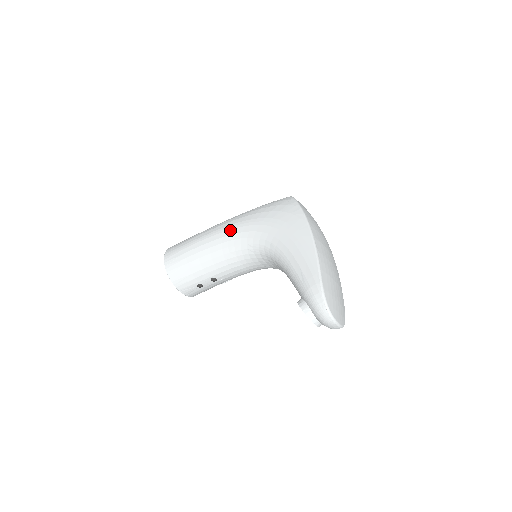
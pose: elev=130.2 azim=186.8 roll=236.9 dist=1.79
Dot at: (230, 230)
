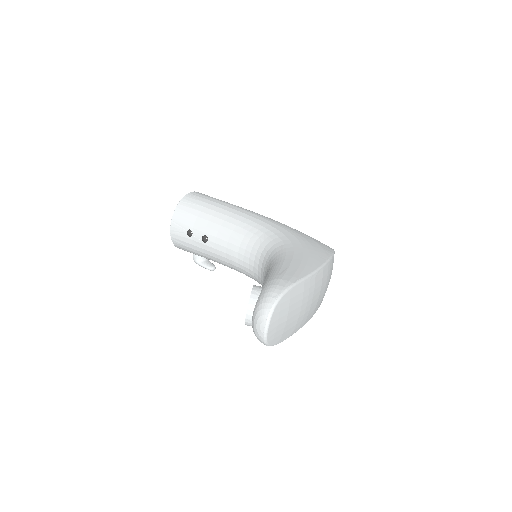
Dot at: (263, 218)
